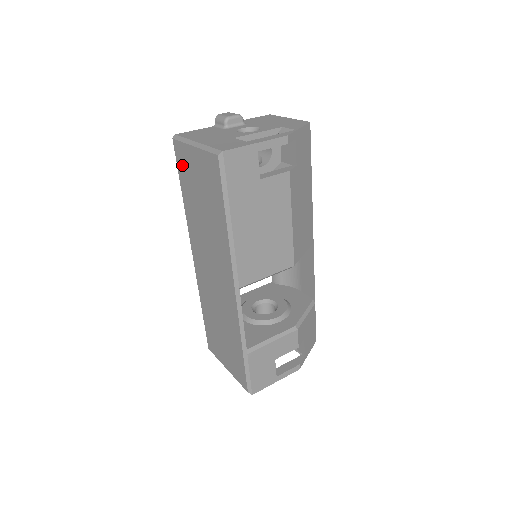
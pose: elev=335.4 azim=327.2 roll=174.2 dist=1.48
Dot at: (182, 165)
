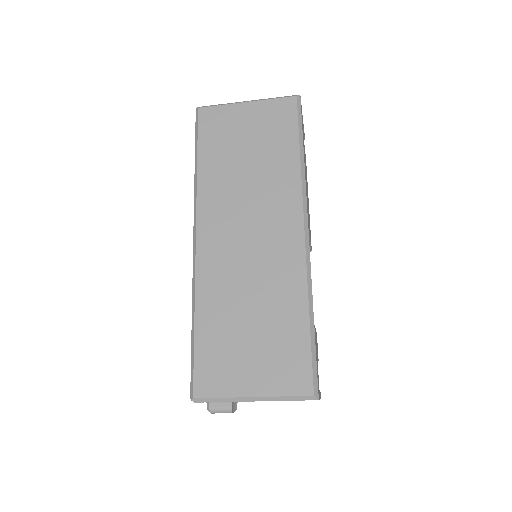
Dot at: (212, 128)
